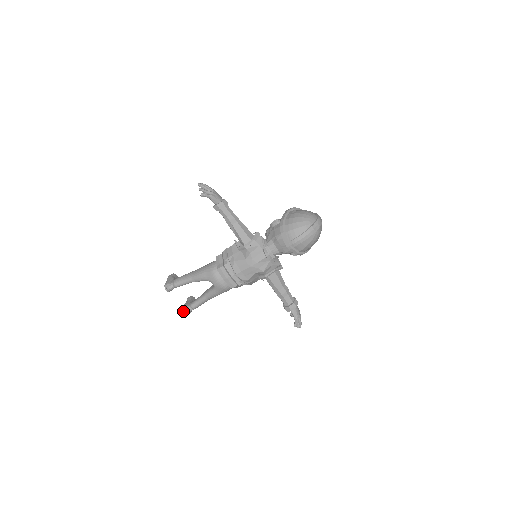
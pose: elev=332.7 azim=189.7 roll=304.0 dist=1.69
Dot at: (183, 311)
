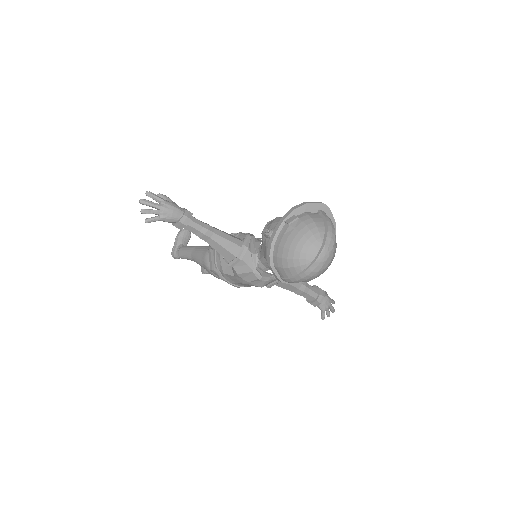
Dot at: occluded
